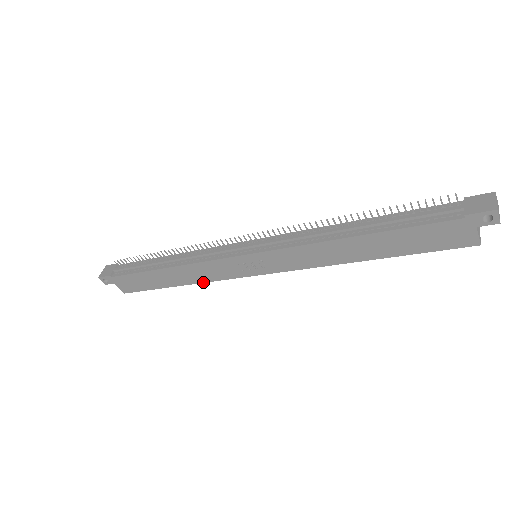
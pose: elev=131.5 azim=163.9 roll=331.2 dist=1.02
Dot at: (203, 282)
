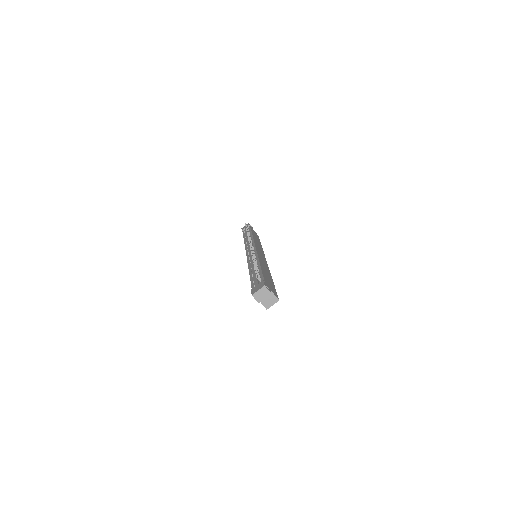
Dot at: occluded
